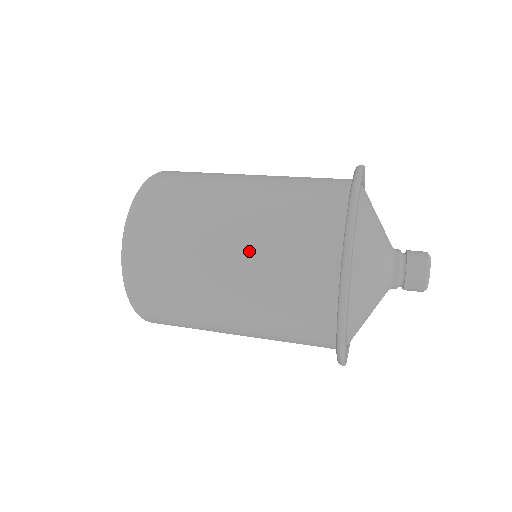
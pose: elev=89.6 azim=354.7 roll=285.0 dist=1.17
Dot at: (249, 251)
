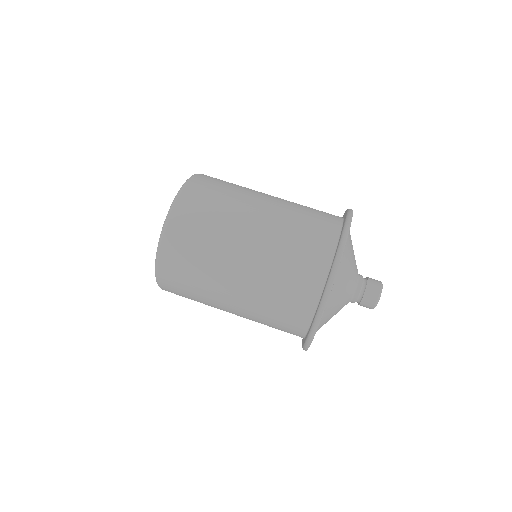
Dot at: (254, 284)
